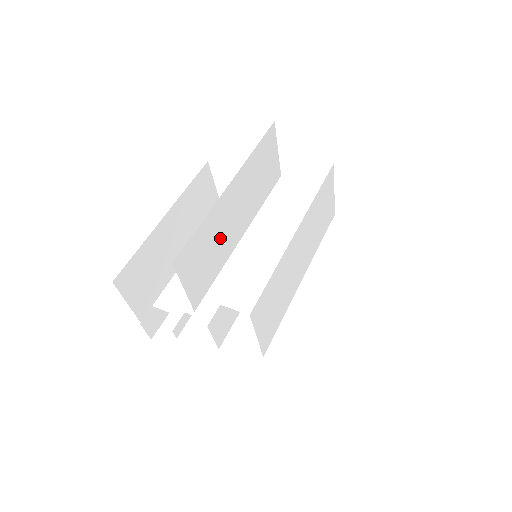
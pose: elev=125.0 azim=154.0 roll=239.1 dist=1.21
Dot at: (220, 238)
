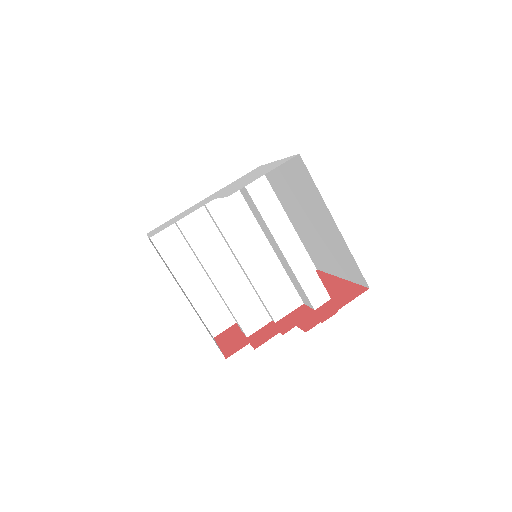
Dot at: occluded
